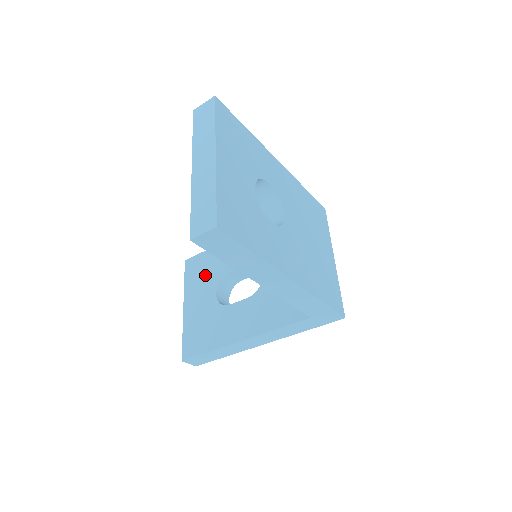
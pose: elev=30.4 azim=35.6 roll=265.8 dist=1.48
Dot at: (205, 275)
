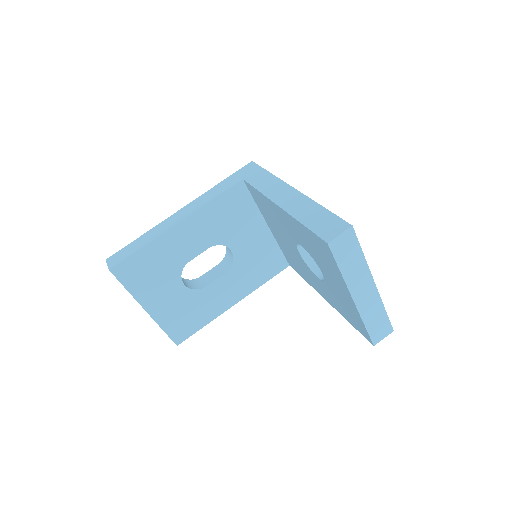
Dot at: (156, 274)
